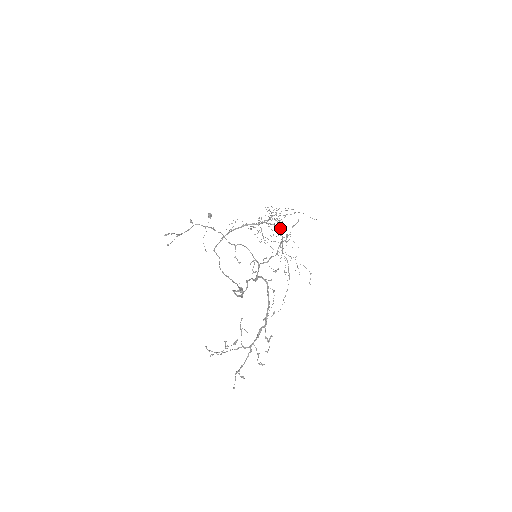
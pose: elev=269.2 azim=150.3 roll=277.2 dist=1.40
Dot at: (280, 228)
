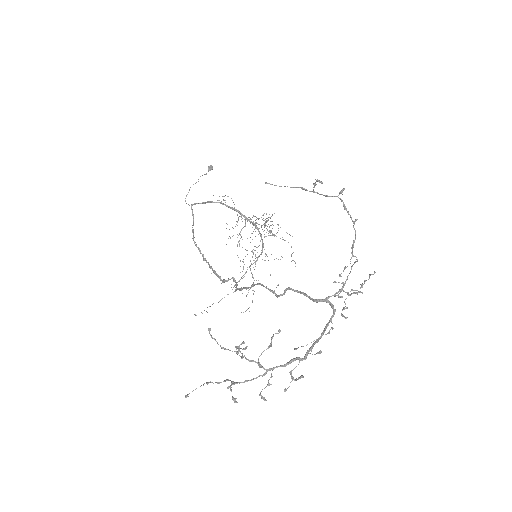
Dot at: occluded
